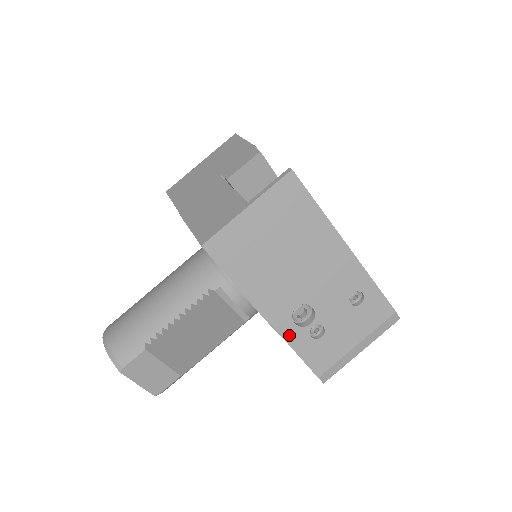
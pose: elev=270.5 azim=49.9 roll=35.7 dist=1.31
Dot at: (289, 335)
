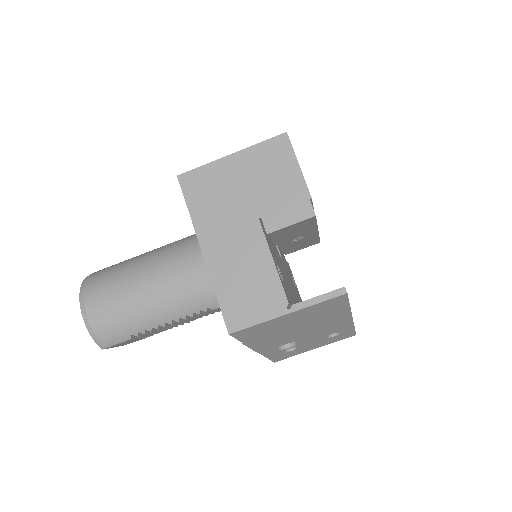
Dot at: (268, 354)
